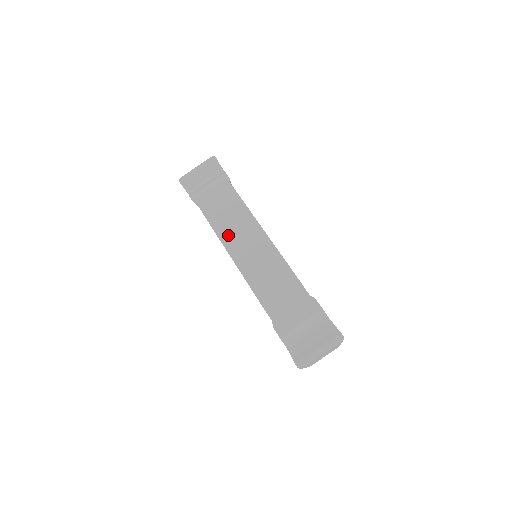
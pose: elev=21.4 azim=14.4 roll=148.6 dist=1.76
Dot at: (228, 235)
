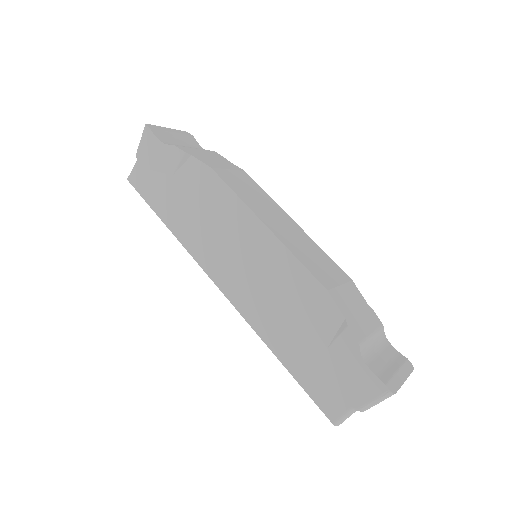
Dot at: (252, 202)
